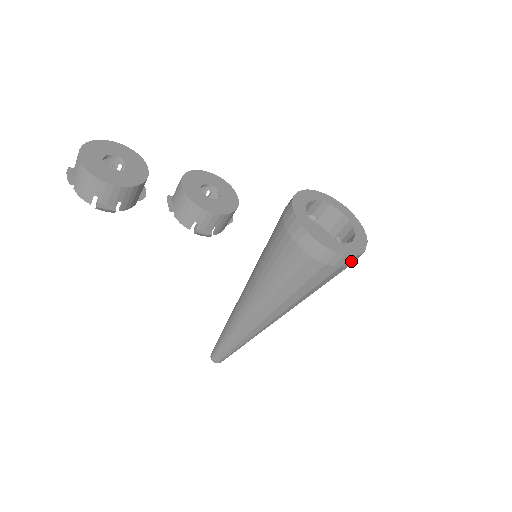
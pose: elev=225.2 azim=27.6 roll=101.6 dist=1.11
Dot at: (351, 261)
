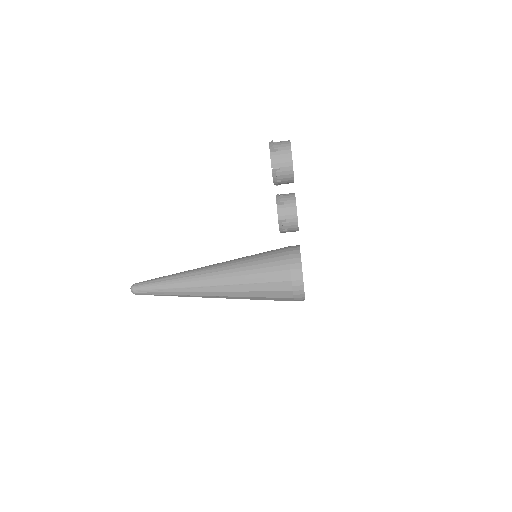
Dot at: (299, 299)
